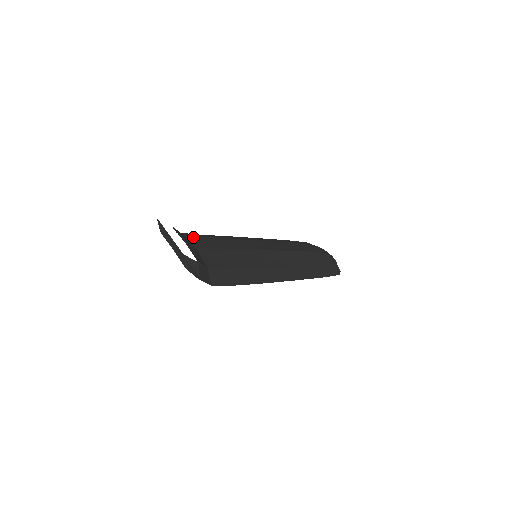
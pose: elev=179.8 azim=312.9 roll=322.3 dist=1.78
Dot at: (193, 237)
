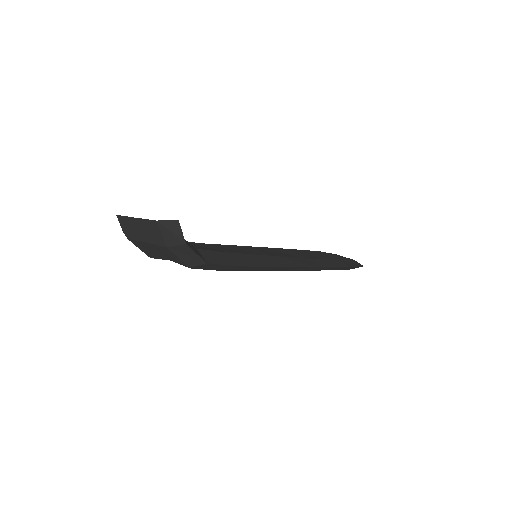
Dot at: occluded
